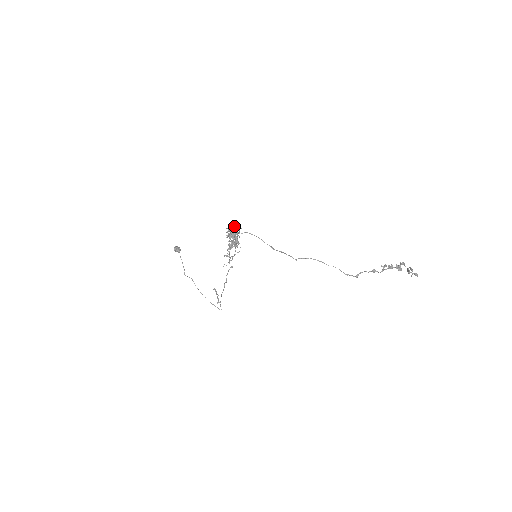
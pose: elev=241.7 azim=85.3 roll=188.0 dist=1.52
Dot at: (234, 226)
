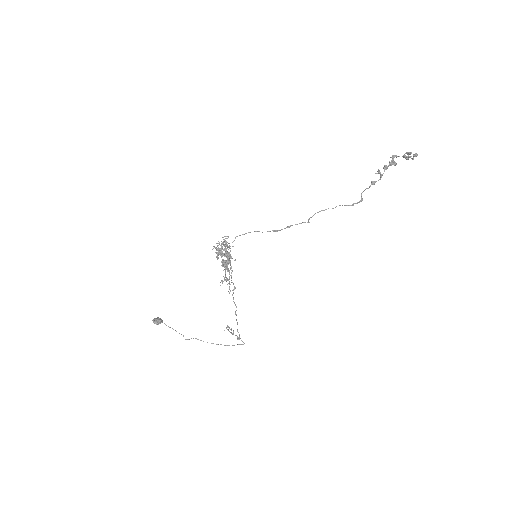
Dot at: occluded
